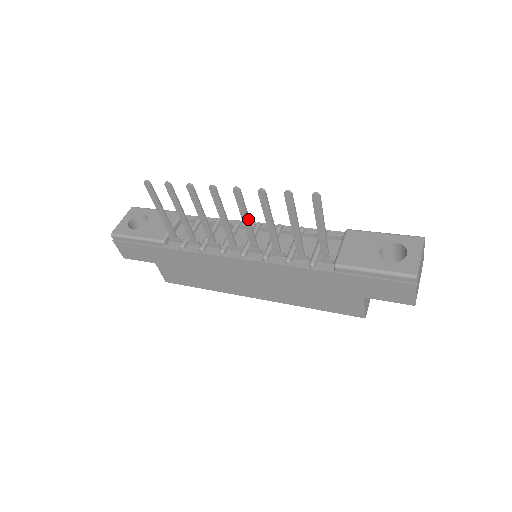
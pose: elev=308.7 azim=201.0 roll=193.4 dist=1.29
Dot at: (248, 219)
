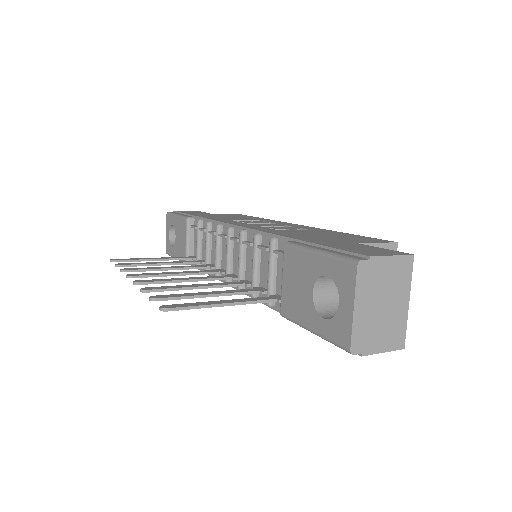
Dot at: occluded
